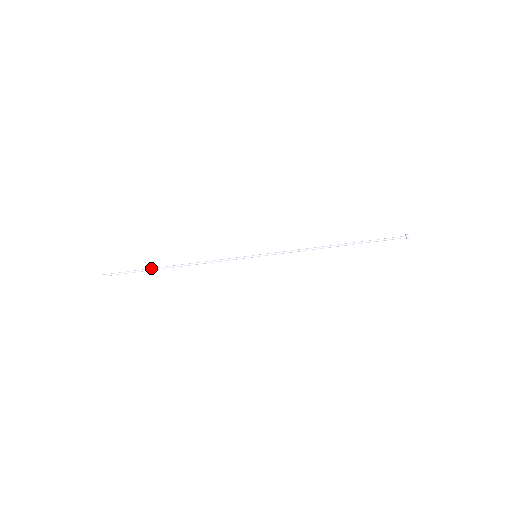
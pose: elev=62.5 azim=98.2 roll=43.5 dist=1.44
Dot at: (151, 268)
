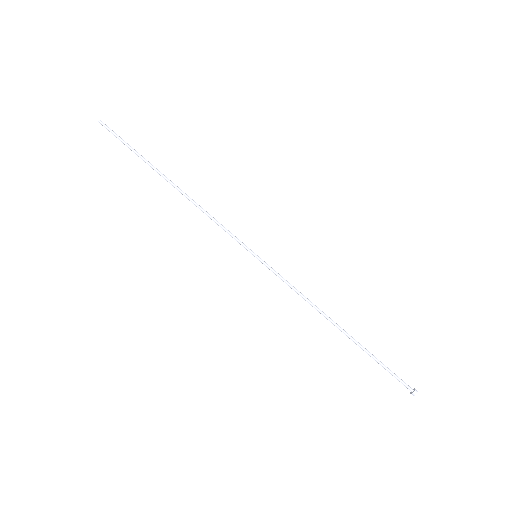
Dot at: (149, 163)
